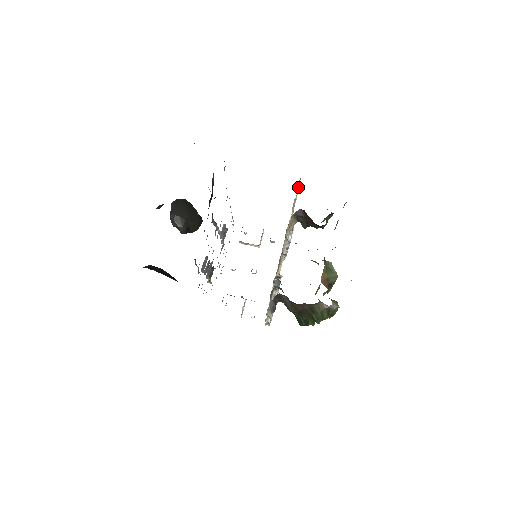
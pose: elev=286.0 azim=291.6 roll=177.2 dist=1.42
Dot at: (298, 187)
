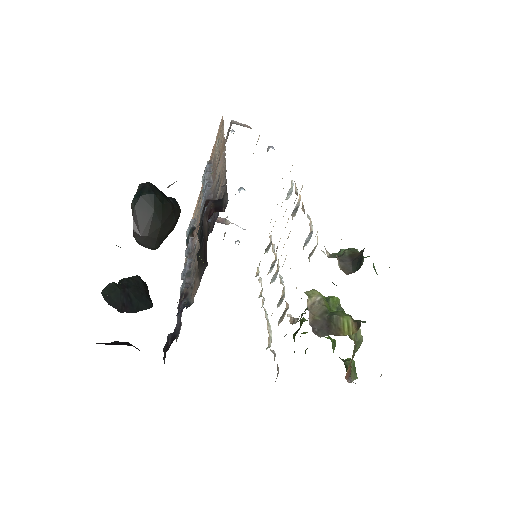
Dot at: occluded
